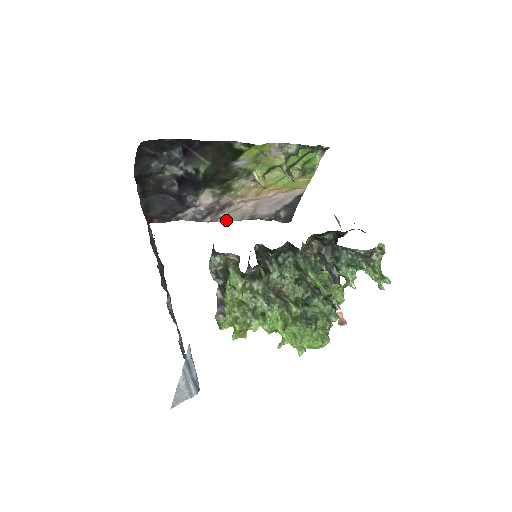
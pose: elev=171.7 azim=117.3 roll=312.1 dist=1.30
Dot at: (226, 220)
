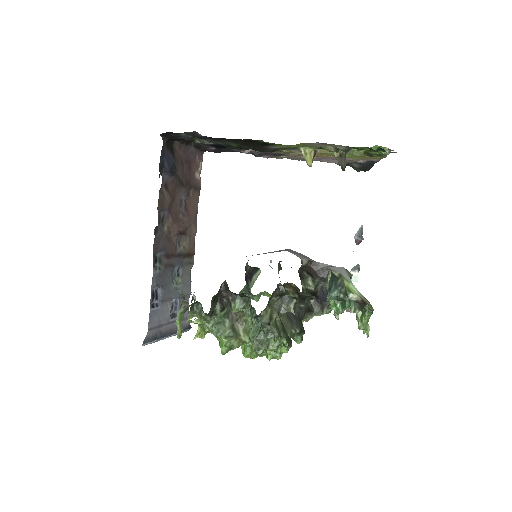
Dot at: (288, 158)
